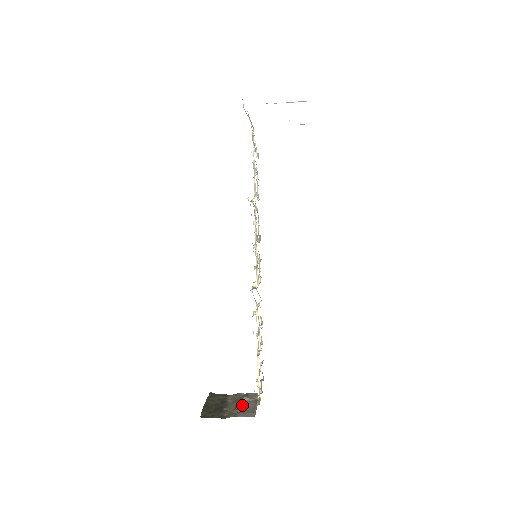
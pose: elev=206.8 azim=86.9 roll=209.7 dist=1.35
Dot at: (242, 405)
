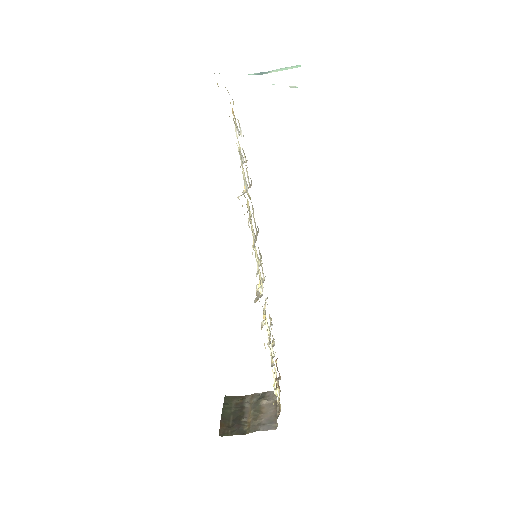
Dot at: (261, 412)
